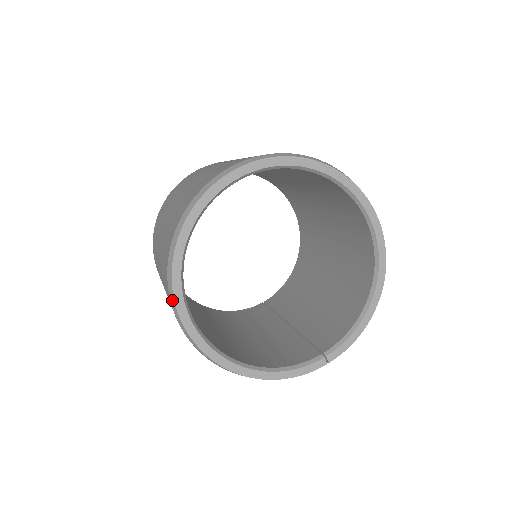
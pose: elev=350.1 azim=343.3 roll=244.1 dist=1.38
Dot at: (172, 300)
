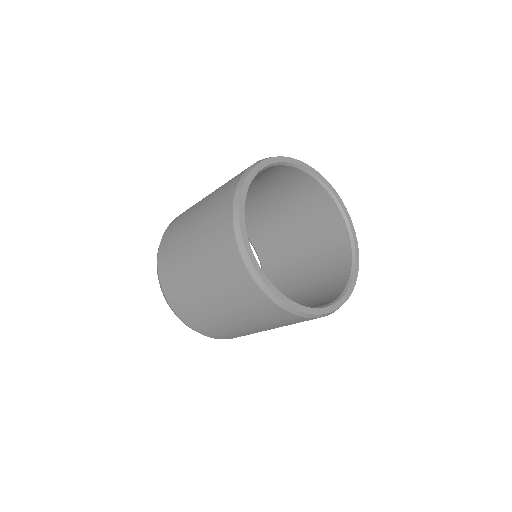
Dot at: (236, 204)
